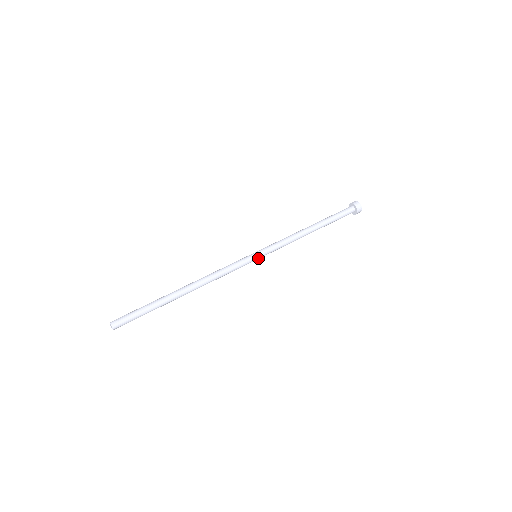
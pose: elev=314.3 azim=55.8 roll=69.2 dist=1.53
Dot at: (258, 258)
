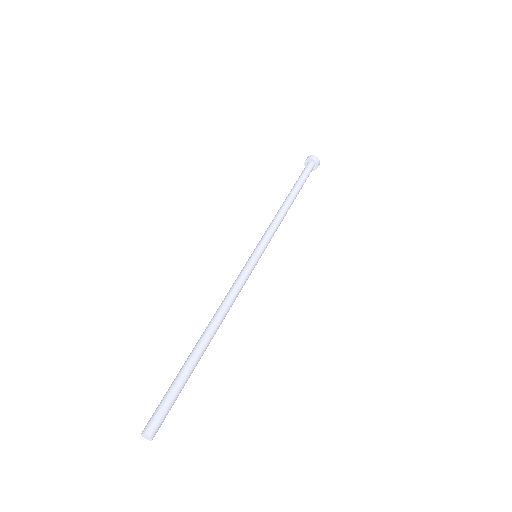
Dot at: (259, 255)
